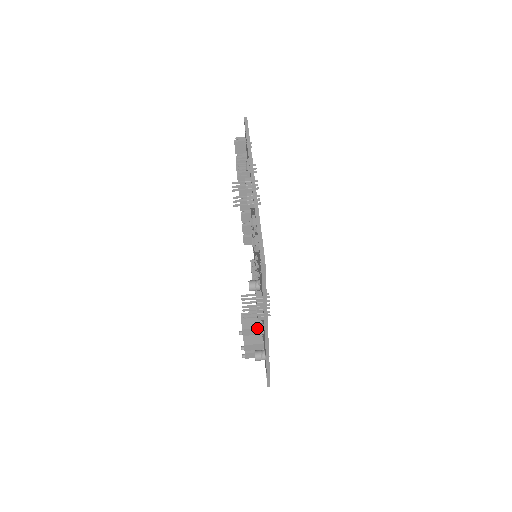
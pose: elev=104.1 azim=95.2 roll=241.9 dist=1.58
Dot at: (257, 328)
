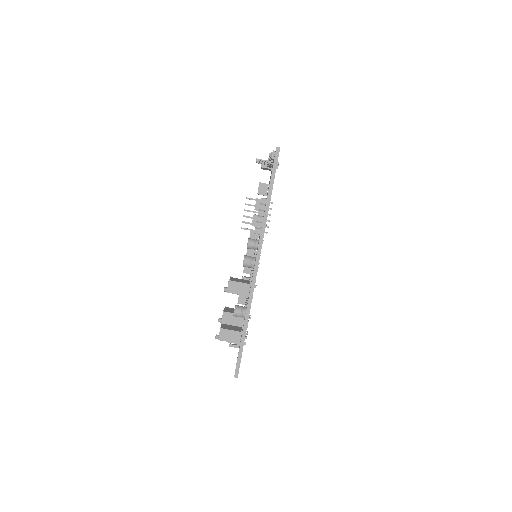
Dot at: (249, 256)
